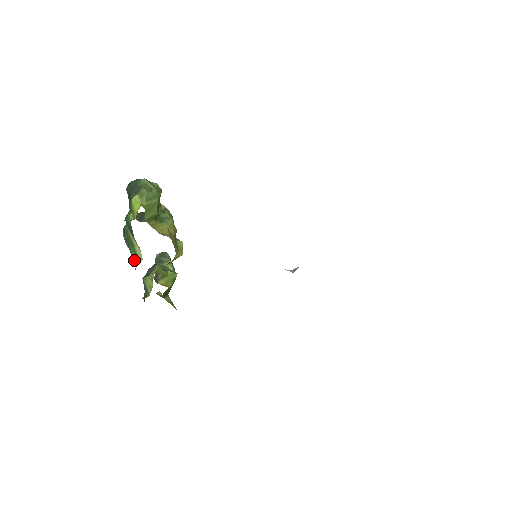
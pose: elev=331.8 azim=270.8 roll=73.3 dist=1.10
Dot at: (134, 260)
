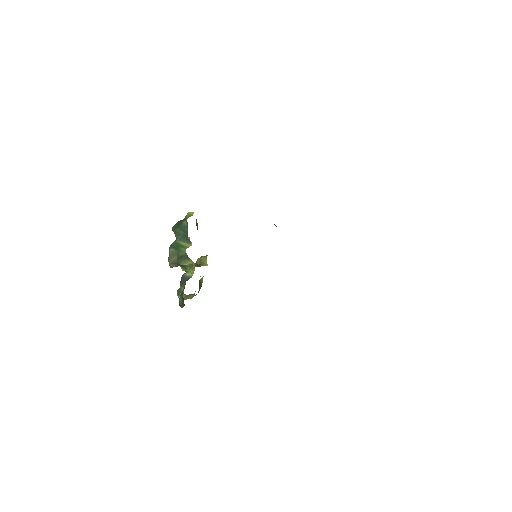
Dot at: (183, 251)
